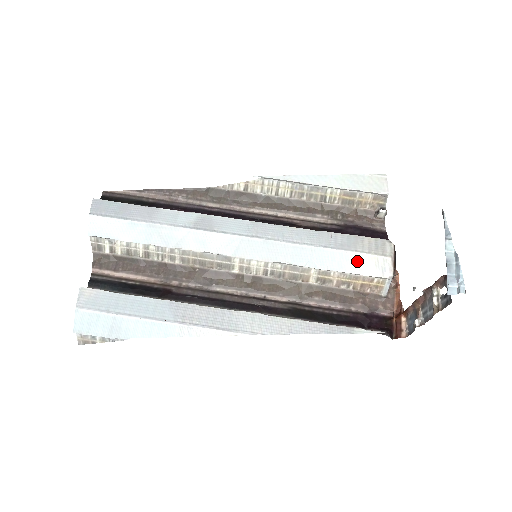
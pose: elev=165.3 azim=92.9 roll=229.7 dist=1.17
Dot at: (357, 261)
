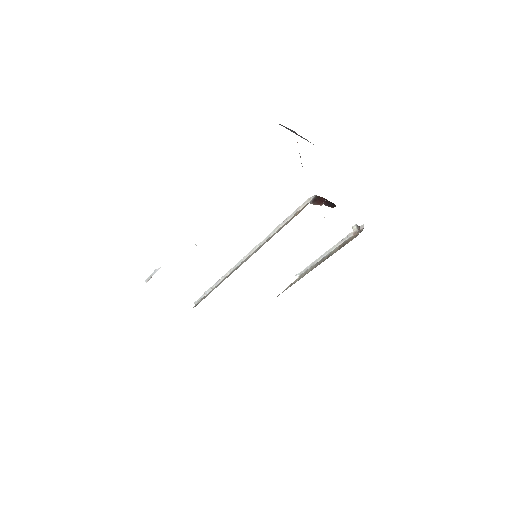
Dot at: occluded
